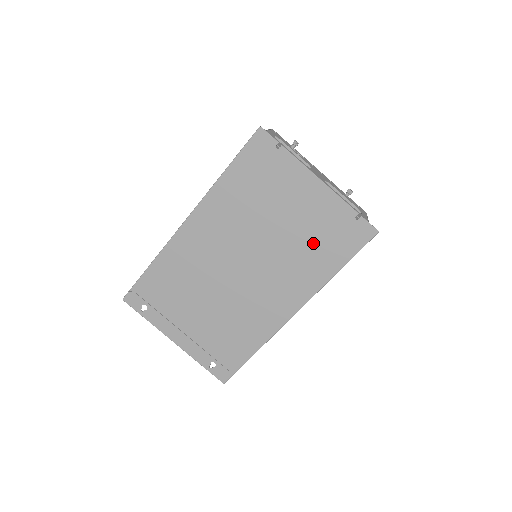
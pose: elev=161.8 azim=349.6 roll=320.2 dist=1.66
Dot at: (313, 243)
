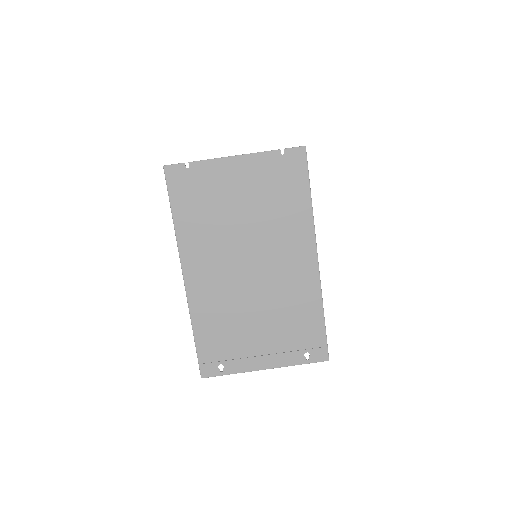
Dot at: (275, 200)
